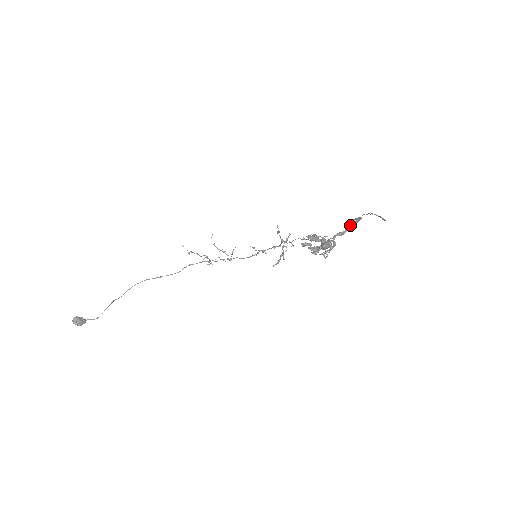
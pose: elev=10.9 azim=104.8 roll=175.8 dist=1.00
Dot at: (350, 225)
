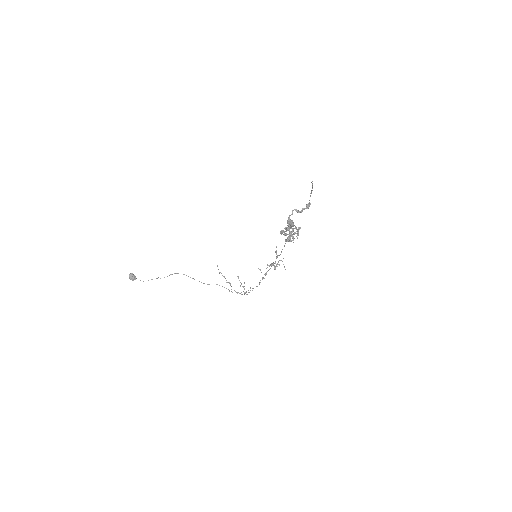
Dot at: (305, 208)
